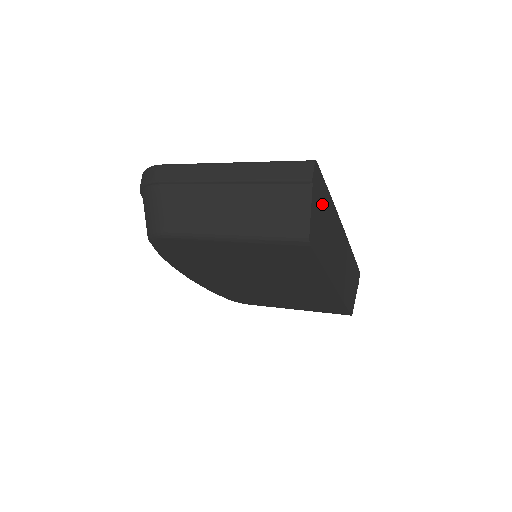
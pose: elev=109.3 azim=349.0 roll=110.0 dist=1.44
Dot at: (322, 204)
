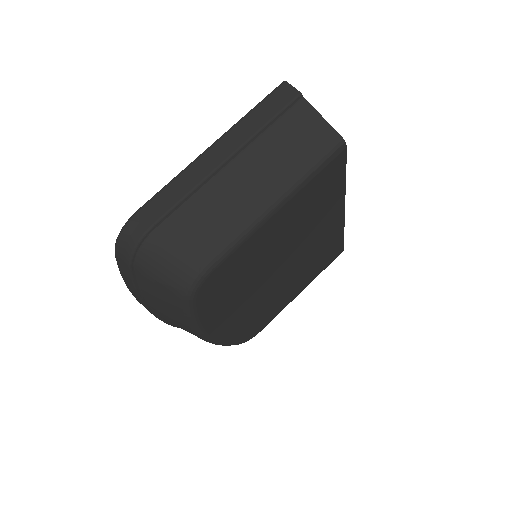
Dot at: occluded
